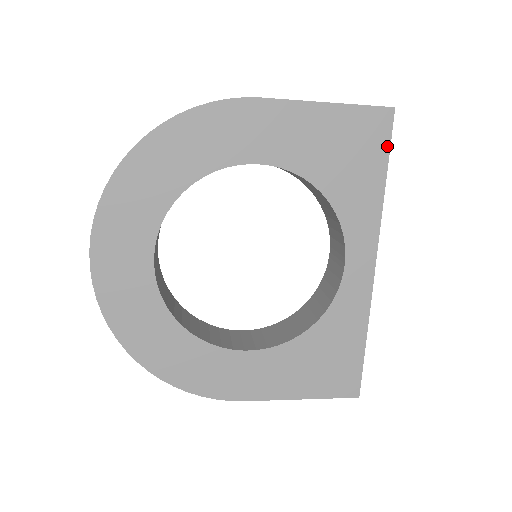
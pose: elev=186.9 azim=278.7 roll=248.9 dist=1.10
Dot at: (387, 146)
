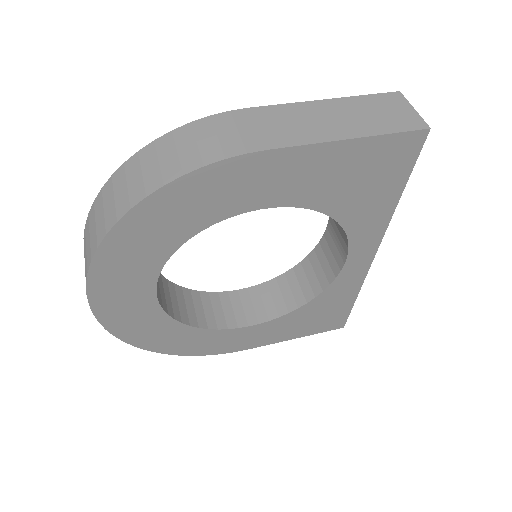
Dot at: (411, 166)
